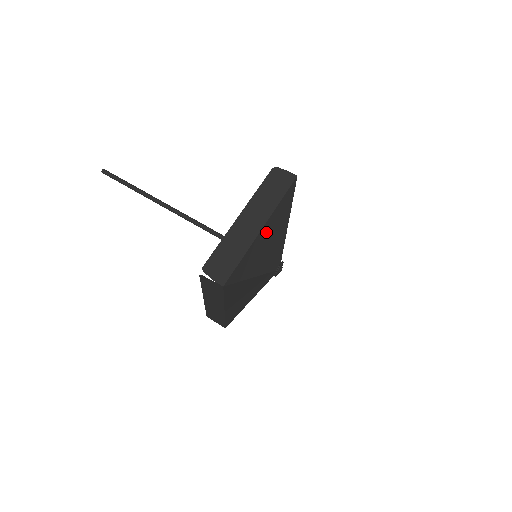
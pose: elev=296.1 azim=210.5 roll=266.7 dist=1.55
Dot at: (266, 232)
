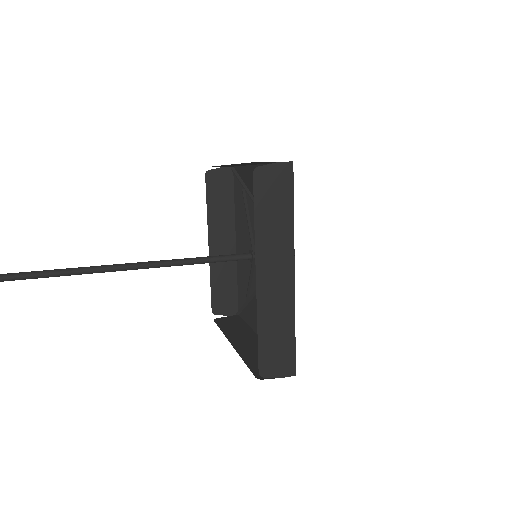
Dot at: occluded
